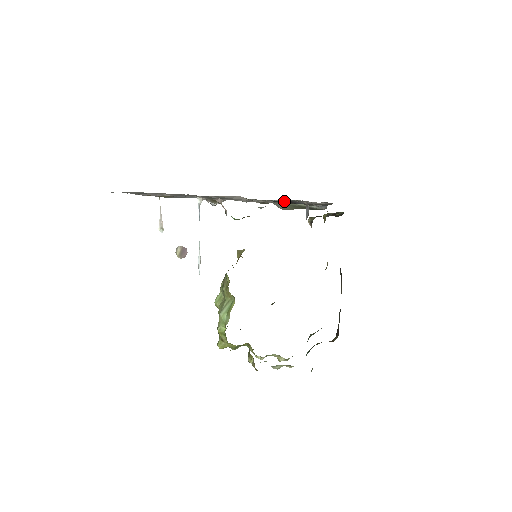
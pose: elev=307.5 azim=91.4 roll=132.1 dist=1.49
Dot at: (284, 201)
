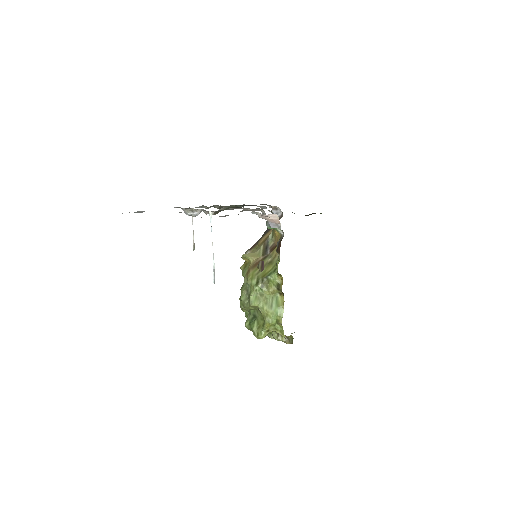
Dot at: (241, 205)
